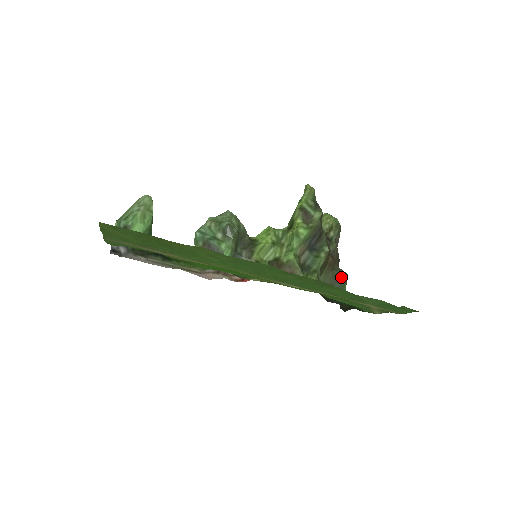
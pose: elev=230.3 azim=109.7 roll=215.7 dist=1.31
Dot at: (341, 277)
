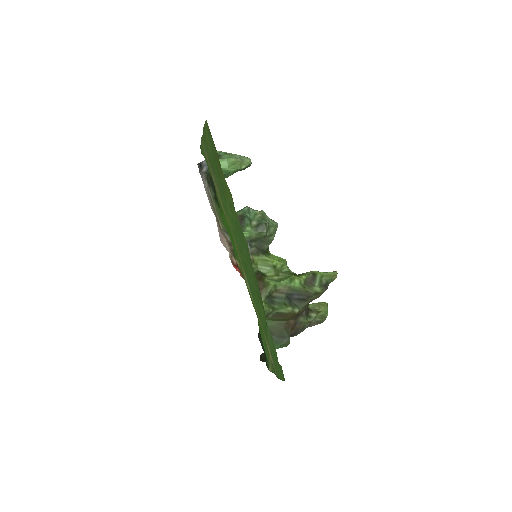
Dot at: (284, 338)
